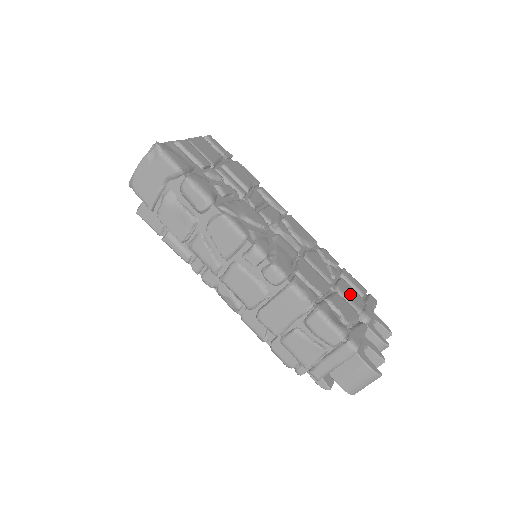
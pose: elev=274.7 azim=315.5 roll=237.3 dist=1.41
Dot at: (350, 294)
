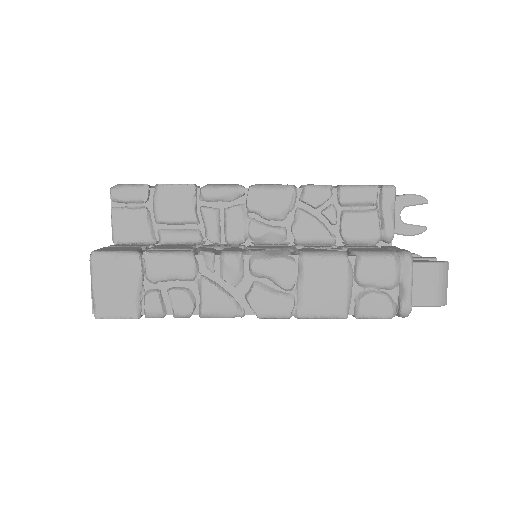
Dot at: occluded
